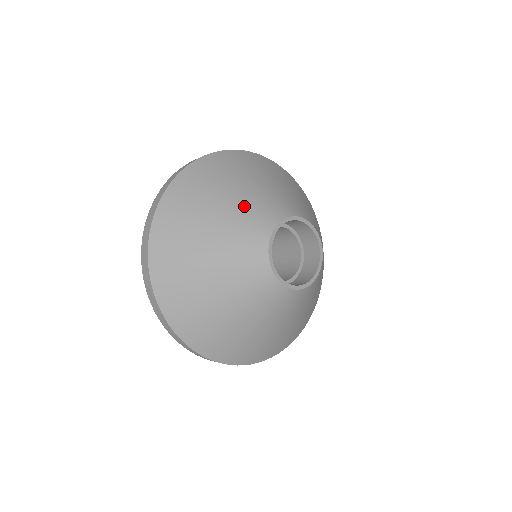
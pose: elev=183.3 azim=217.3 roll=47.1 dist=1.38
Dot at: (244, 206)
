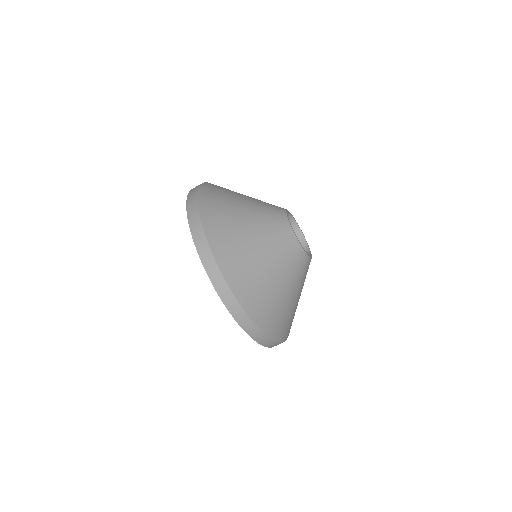
Dot at: occluded
